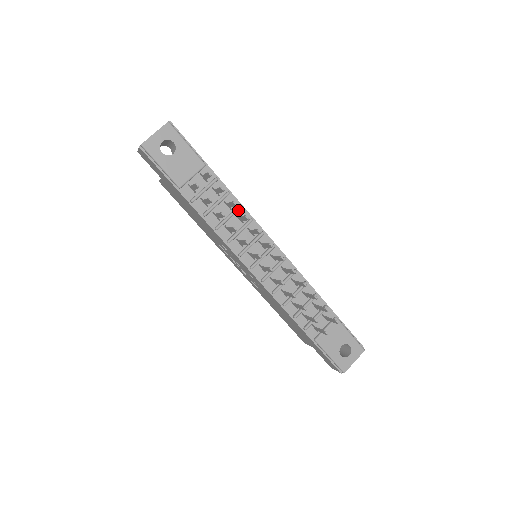
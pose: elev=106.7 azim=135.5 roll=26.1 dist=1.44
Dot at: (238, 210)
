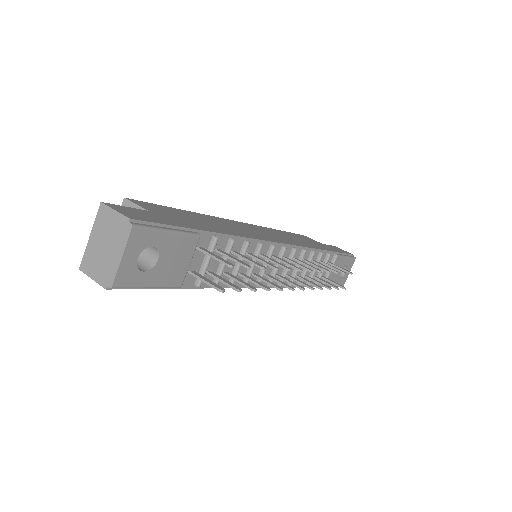
Dot at: (246, 248)
